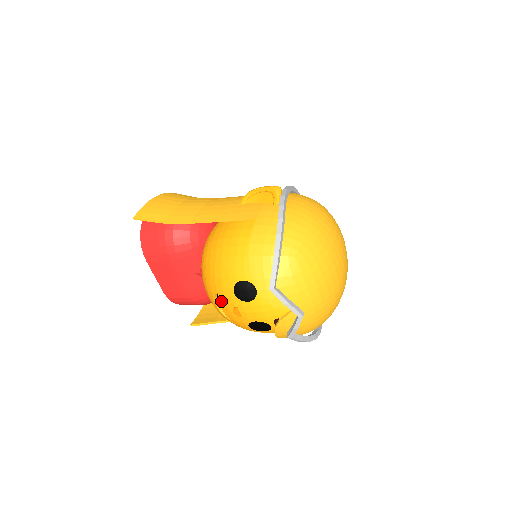
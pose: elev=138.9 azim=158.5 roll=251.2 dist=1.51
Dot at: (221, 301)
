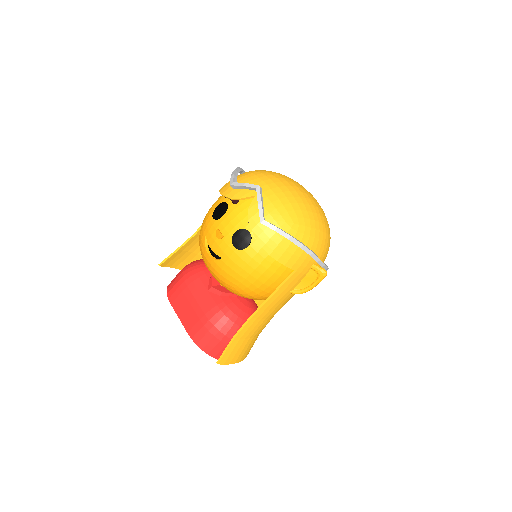
Dot at: (208, 240)
